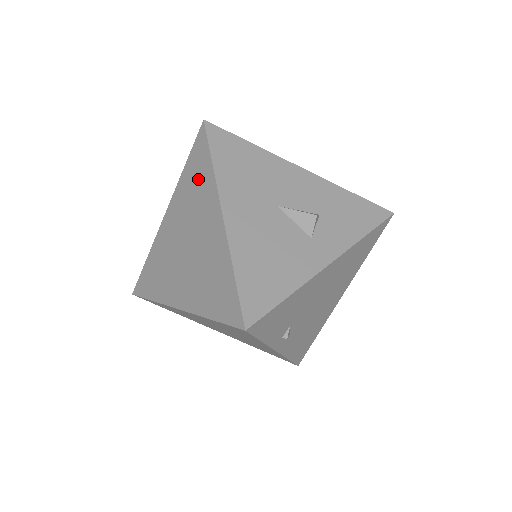
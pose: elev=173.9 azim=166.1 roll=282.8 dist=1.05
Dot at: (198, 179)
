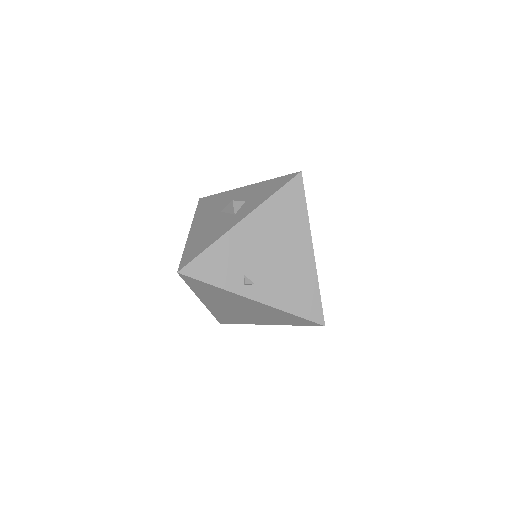
Dot at: occluded
